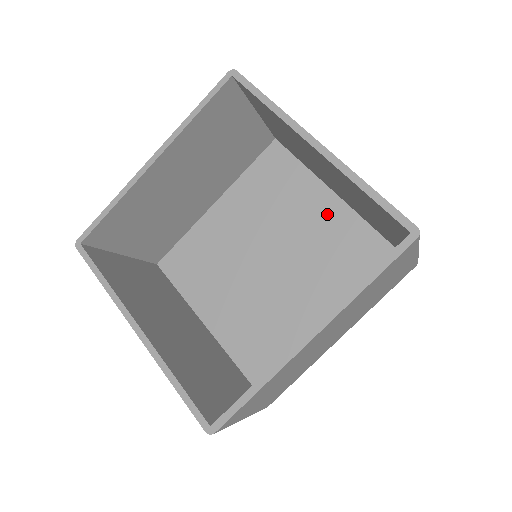
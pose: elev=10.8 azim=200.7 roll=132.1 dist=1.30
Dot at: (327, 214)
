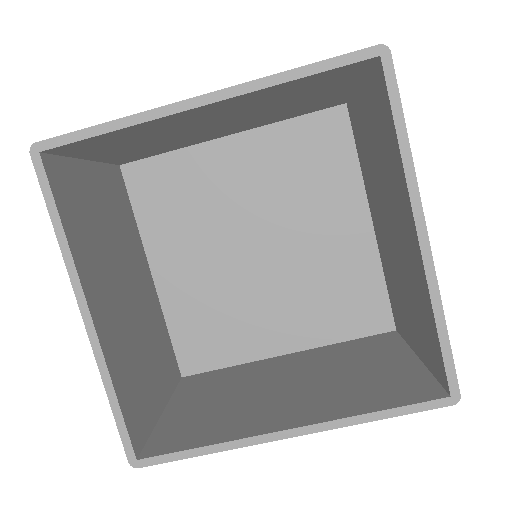
Dot at: (349, 234)
